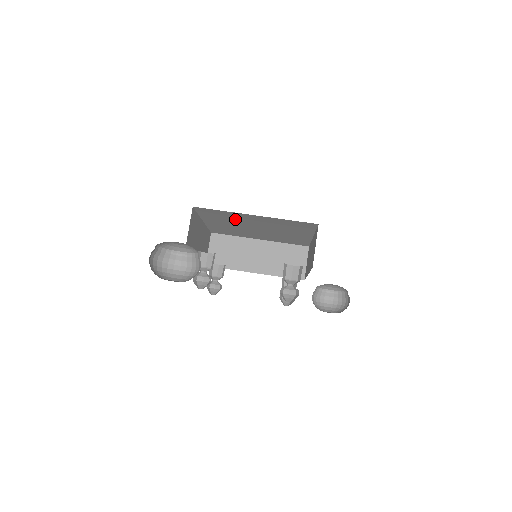
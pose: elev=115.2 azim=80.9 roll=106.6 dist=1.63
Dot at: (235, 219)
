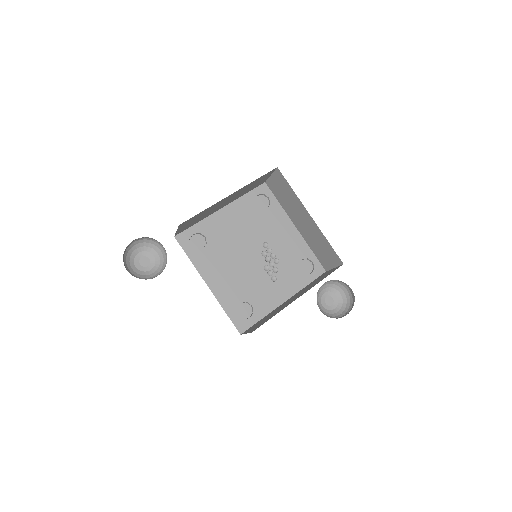
Dot at: occluded
